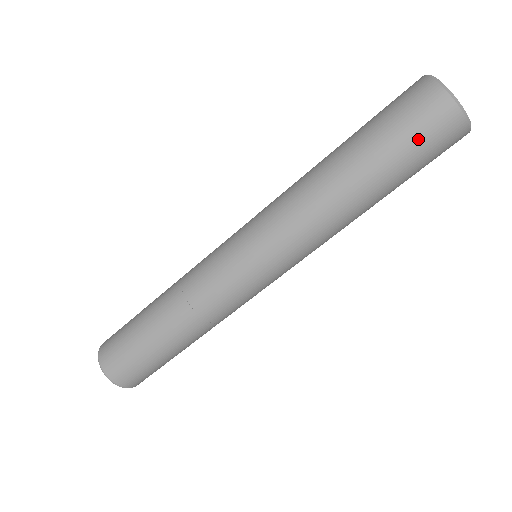
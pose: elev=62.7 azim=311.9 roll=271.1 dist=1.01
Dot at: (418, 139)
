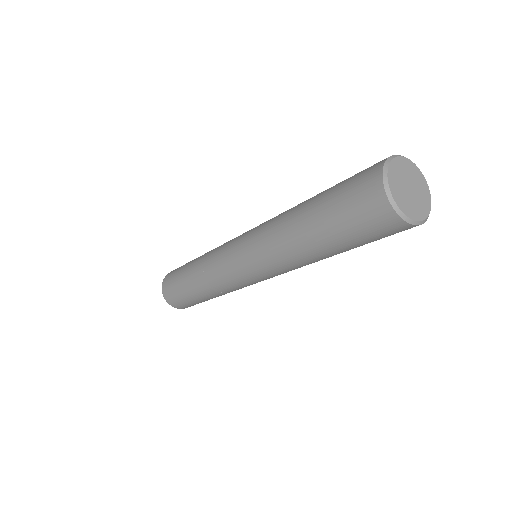
Dot at: occluded
